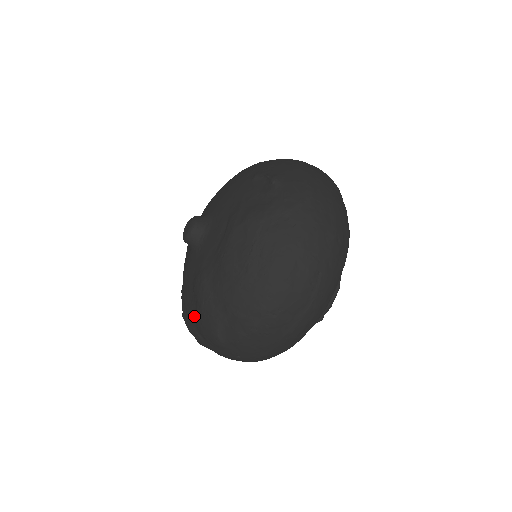
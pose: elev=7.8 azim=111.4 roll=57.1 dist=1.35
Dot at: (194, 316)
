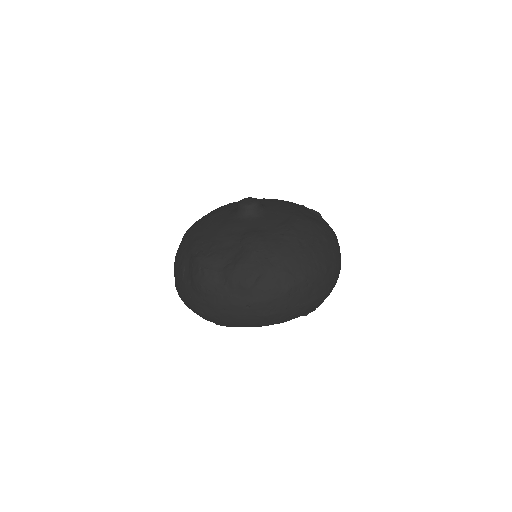
Dot at: (228, 258)
